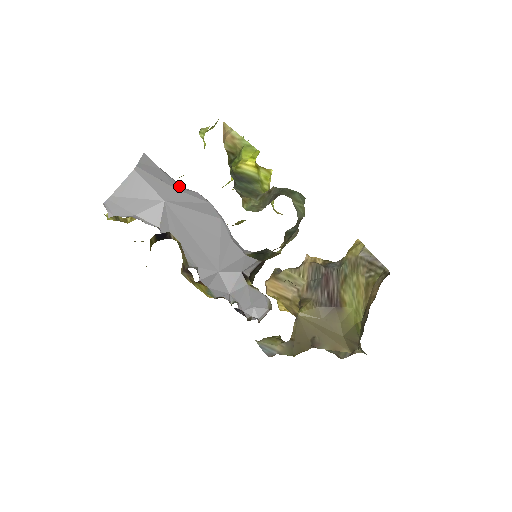
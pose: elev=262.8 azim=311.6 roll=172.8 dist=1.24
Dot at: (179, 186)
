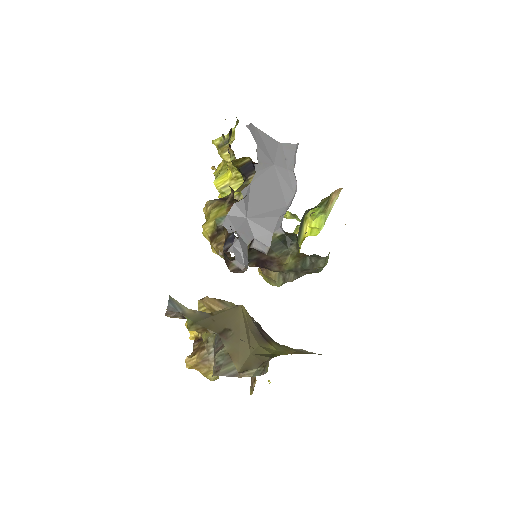
Dot at: (292, 170)
